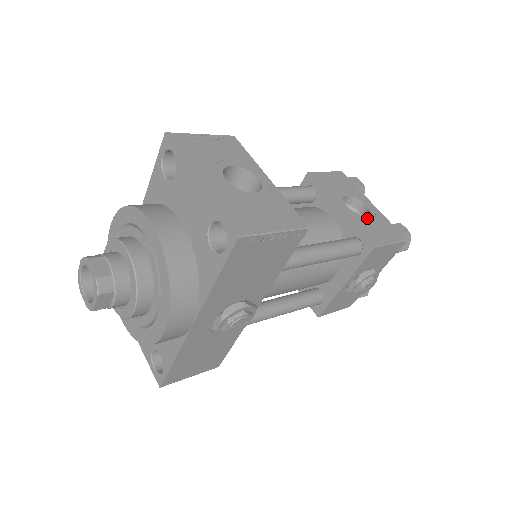
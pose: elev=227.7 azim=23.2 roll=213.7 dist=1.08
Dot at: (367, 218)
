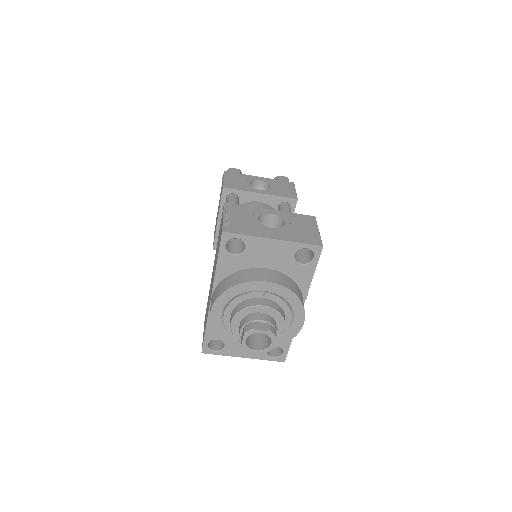
Dot at: (272, 187)
